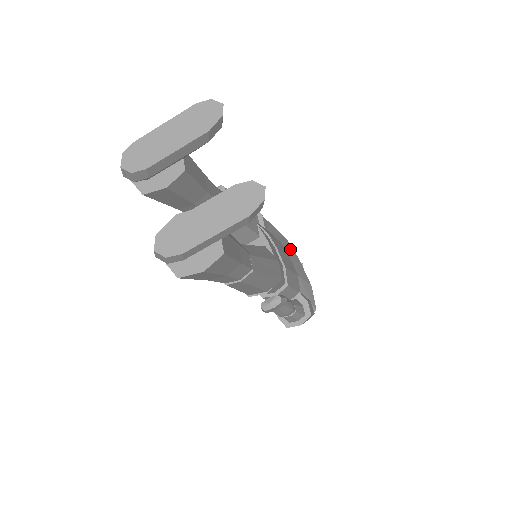
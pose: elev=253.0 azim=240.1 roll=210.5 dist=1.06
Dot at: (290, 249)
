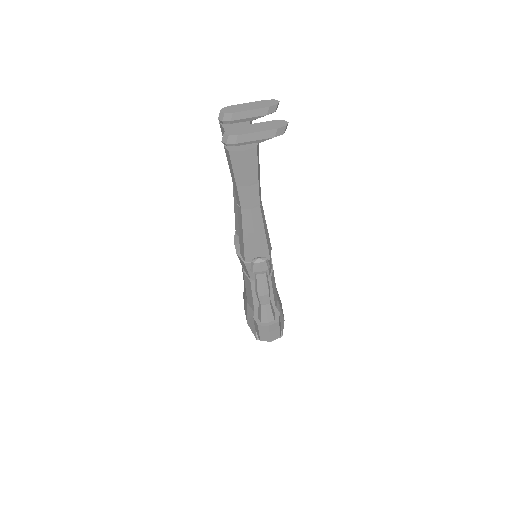
Dot at: (277, 291)
